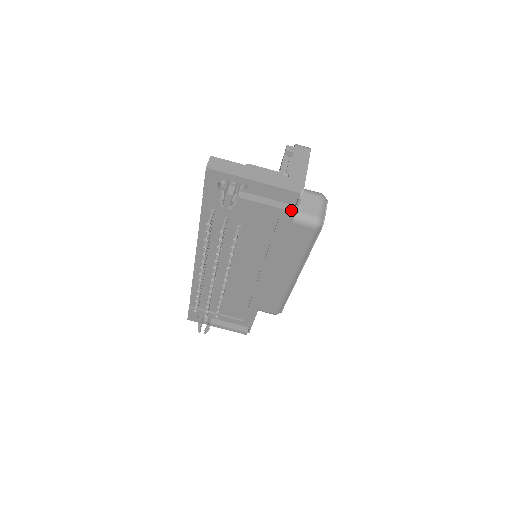
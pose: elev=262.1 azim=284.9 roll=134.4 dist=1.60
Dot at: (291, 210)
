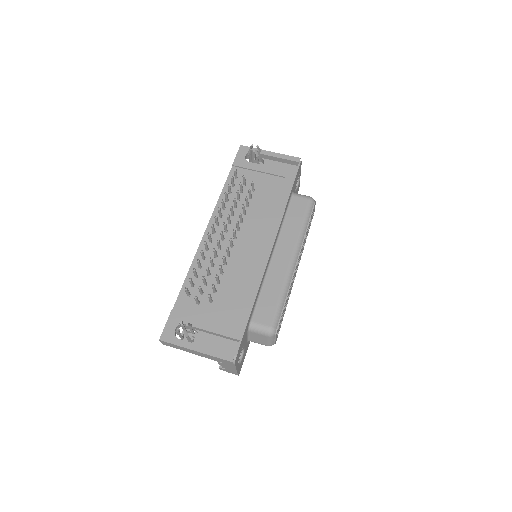
Dot at: (294, 172)
